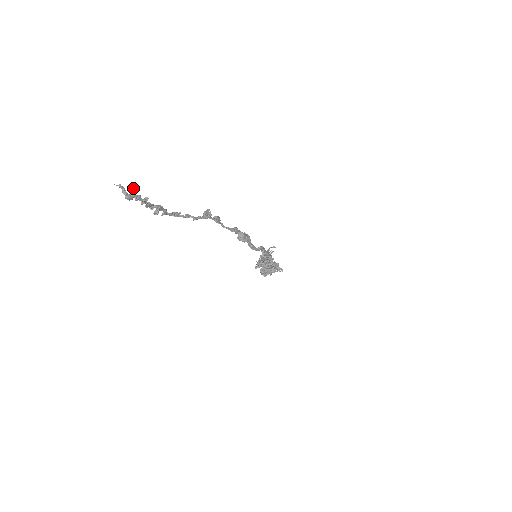
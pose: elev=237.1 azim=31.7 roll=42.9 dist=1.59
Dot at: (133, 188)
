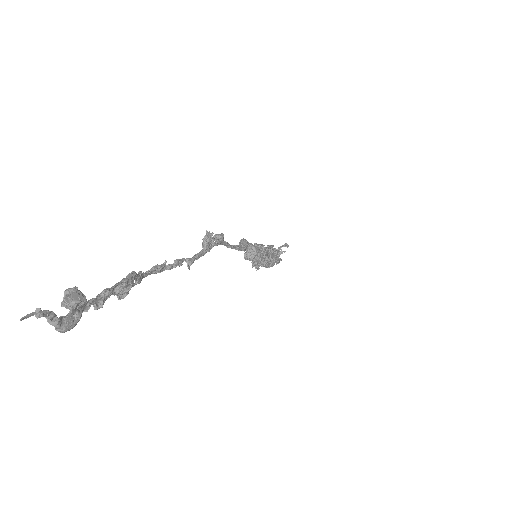
Dot at: (75, 297)
